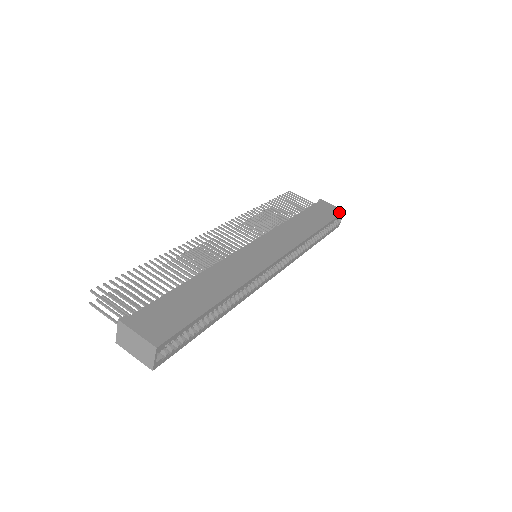
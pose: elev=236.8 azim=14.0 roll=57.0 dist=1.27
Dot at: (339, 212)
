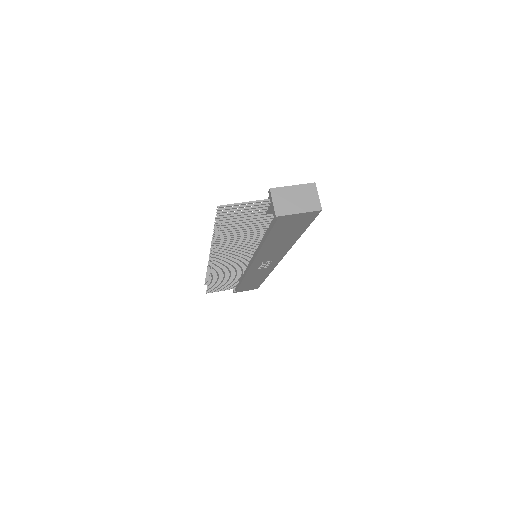
Dot at: occluded
